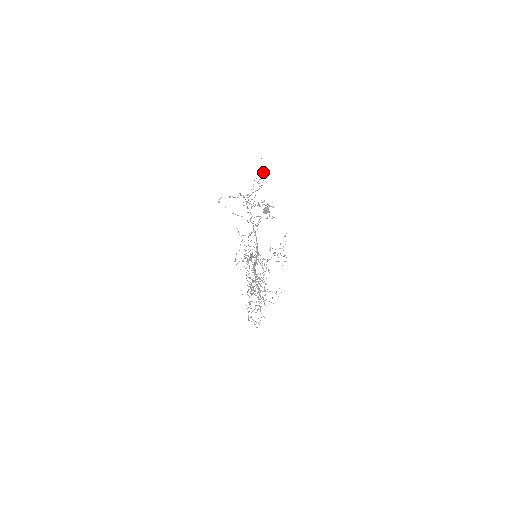
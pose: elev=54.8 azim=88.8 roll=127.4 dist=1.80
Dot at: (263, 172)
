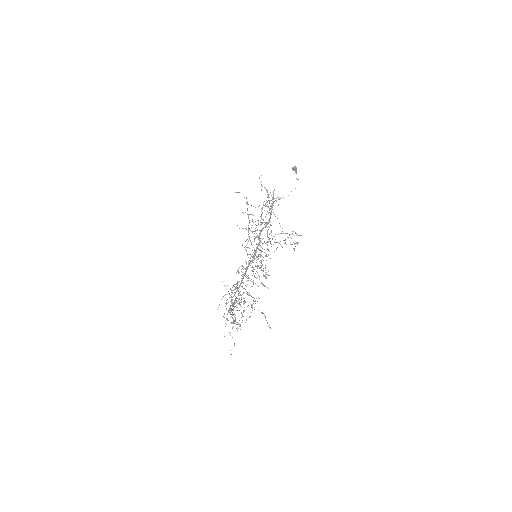
Dot at: (270, 242)
